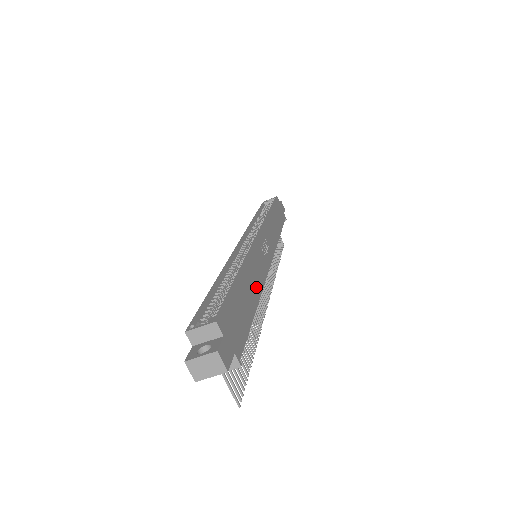
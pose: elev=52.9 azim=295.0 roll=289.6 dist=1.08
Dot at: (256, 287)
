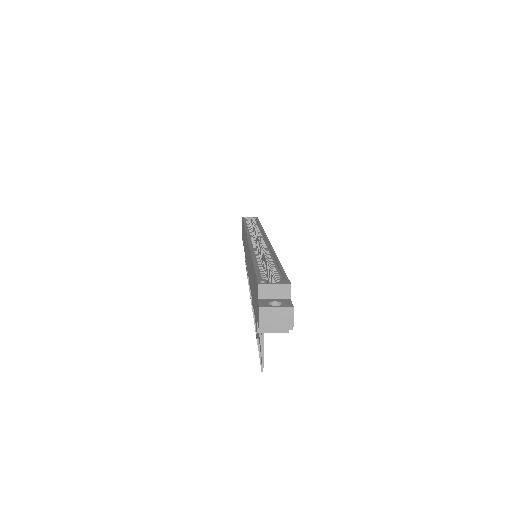
Dot at: occluded
